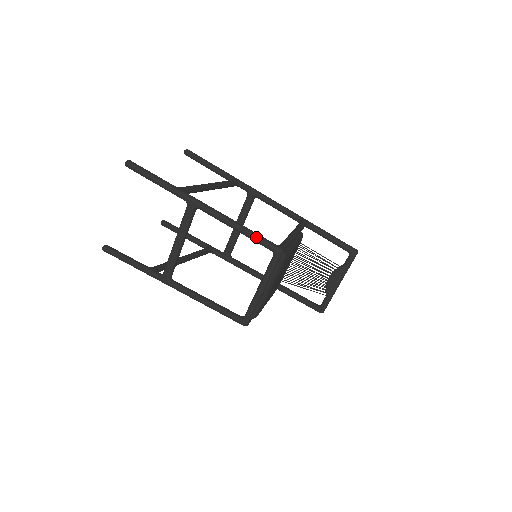
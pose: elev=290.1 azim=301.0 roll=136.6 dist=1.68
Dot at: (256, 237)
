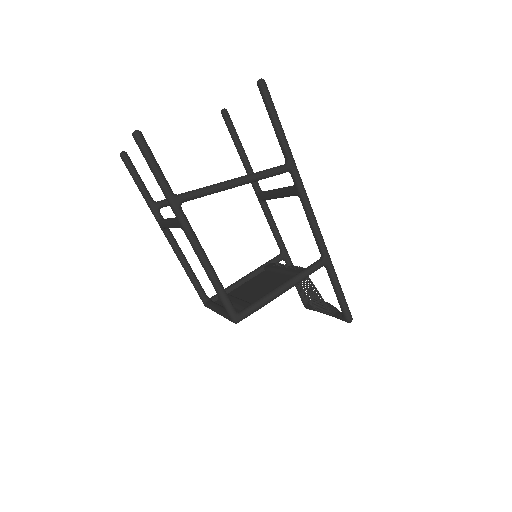
Dot at: (220, 297)
